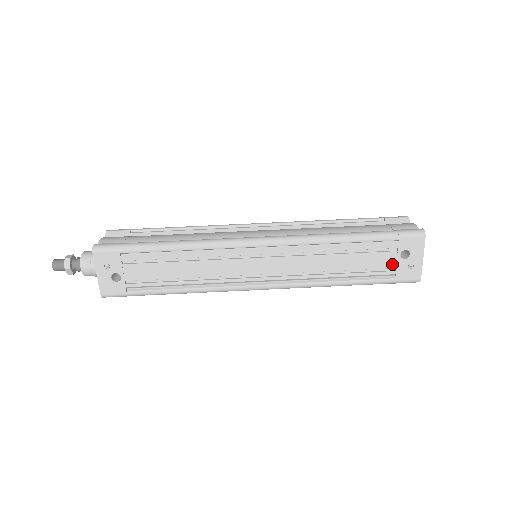
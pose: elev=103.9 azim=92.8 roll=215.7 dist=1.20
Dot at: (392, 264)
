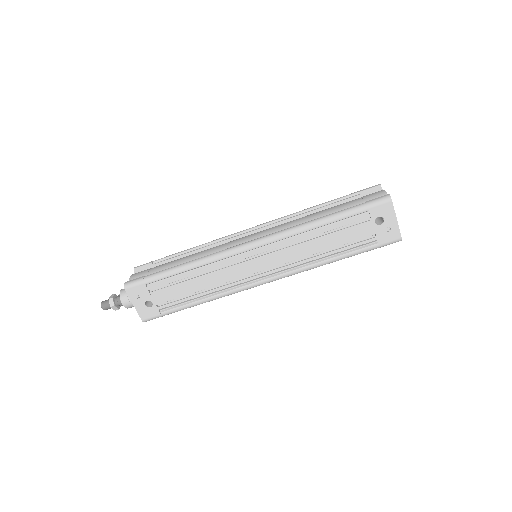
Dot at: (371, 232)
